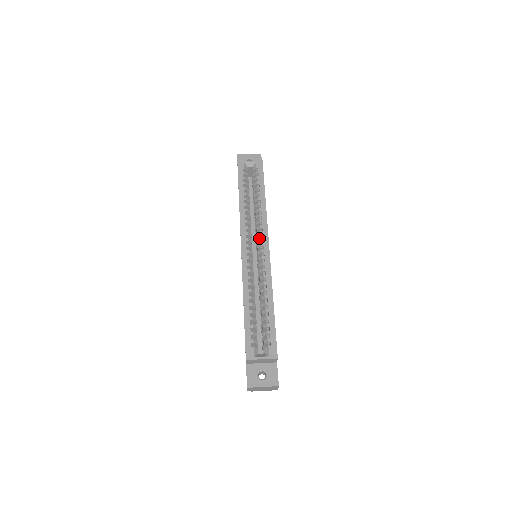
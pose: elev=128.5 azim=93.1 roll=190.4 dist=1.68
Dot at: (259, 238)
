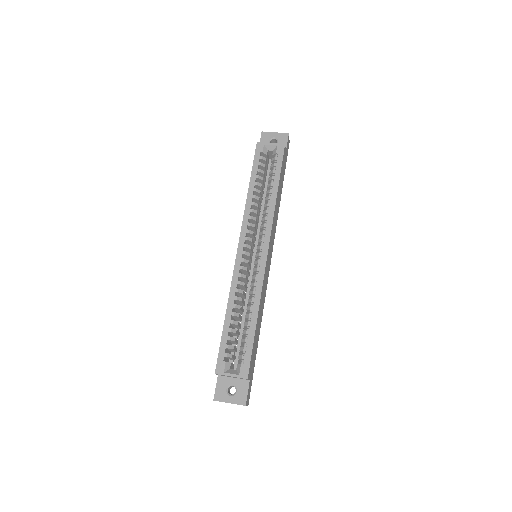
Dot at: (260, 238)
